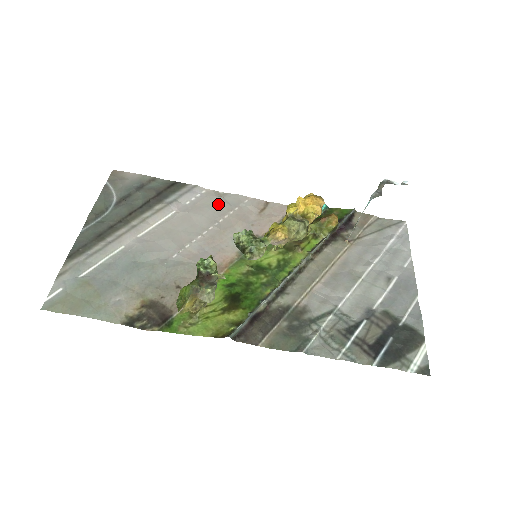
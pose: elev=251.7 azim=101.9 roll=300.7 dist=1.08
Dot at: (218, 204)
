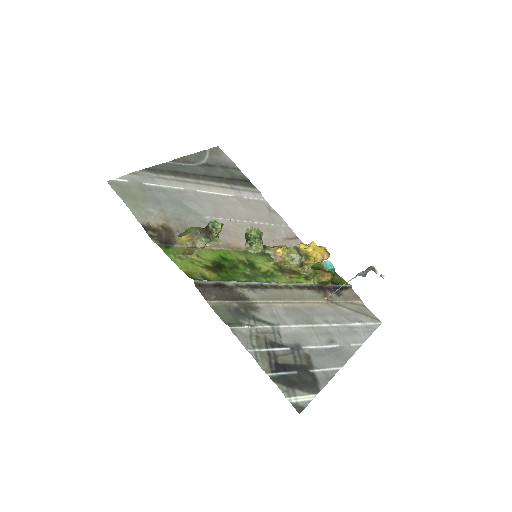
Dot at: (263, 213)
